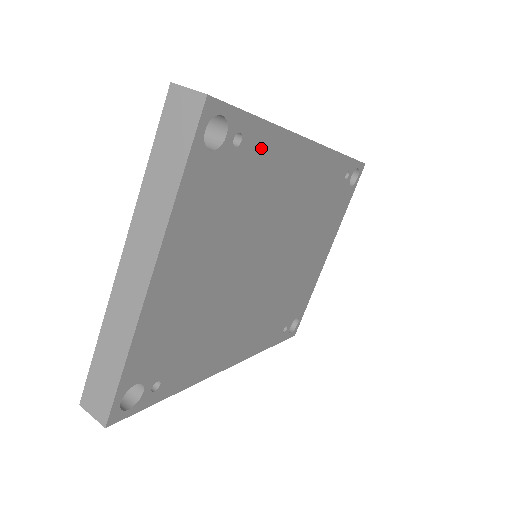
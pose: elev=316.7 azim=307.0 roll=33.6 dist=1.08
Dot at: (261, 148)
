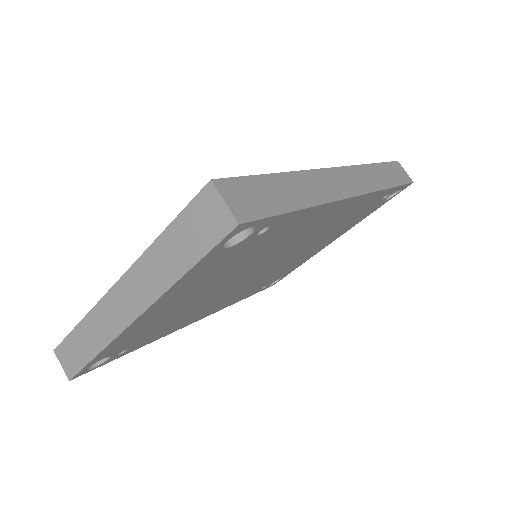
Dot at: (289, 223)
